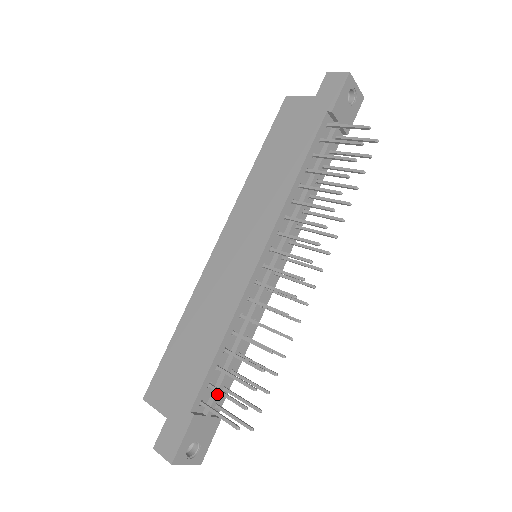
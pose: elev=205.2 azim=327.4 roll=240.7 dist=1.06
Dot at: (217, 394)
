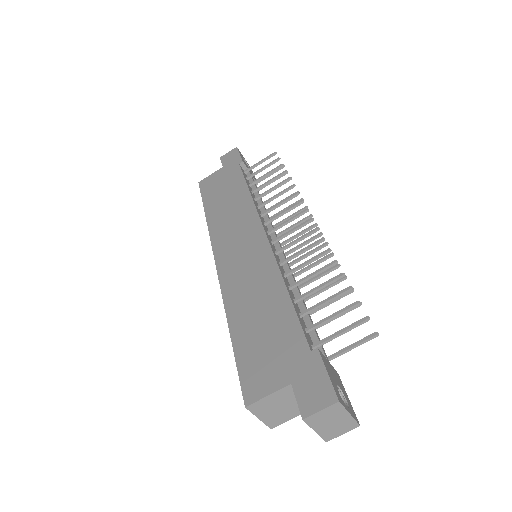
Dot at: (318, 339)
